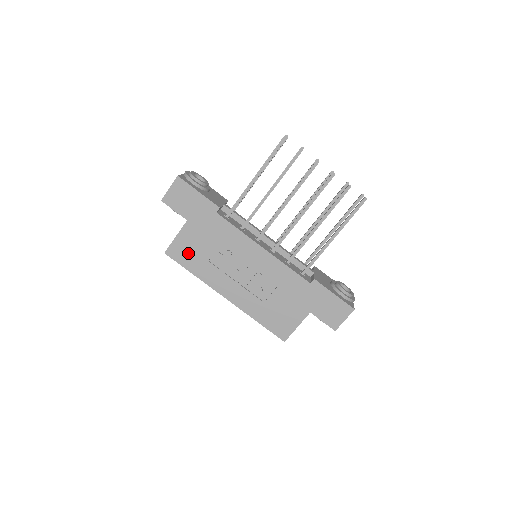
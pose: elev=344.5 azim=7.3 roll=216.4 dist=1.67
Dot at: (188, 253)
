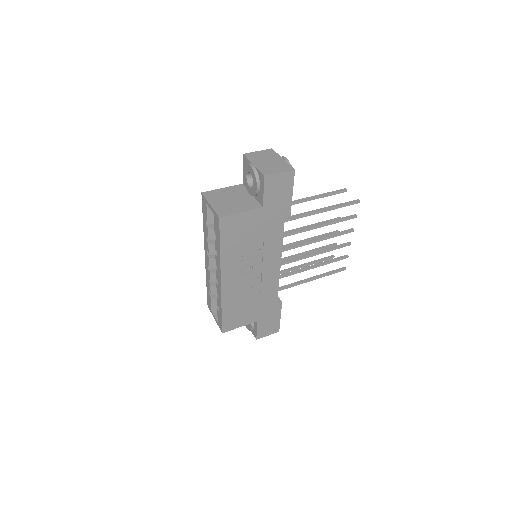
Dot at: (235, 231)
